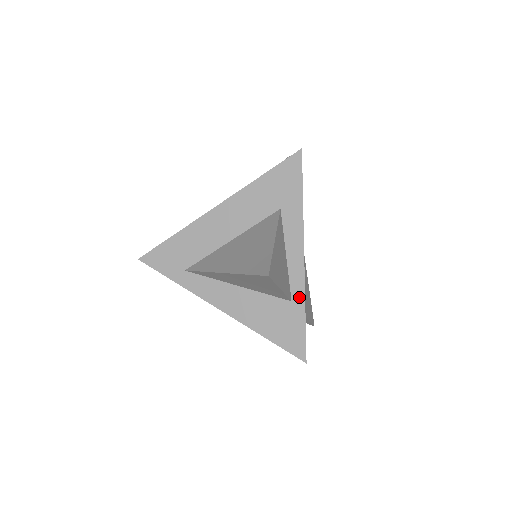
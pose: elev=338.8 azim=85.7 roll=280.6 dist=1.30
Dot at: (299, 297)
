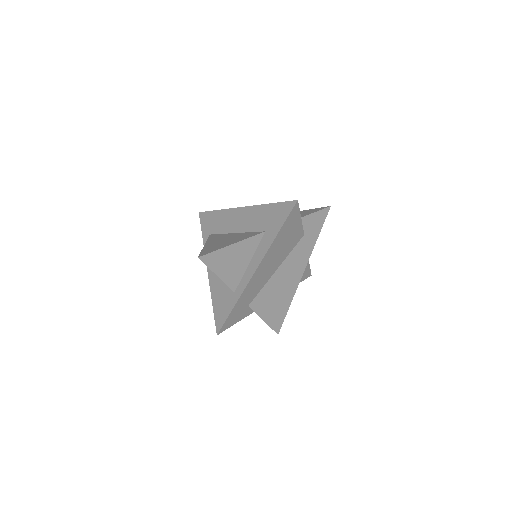
Dot at: (239, 293)
